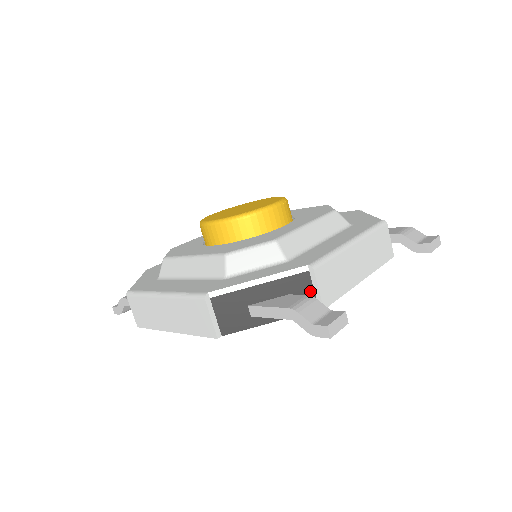
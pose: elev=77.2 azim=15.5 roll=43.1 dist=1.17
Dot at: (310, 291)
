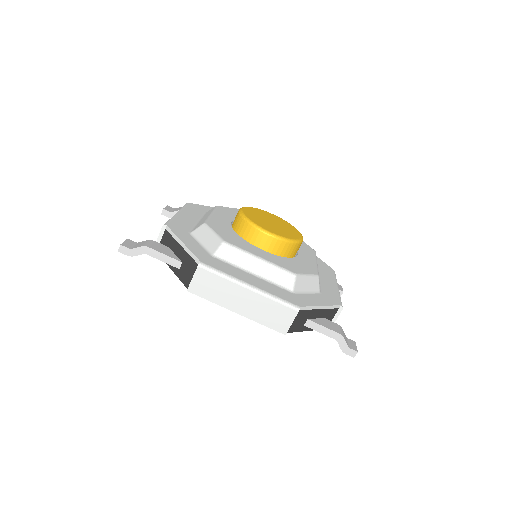
Dot at: (331, 319)
